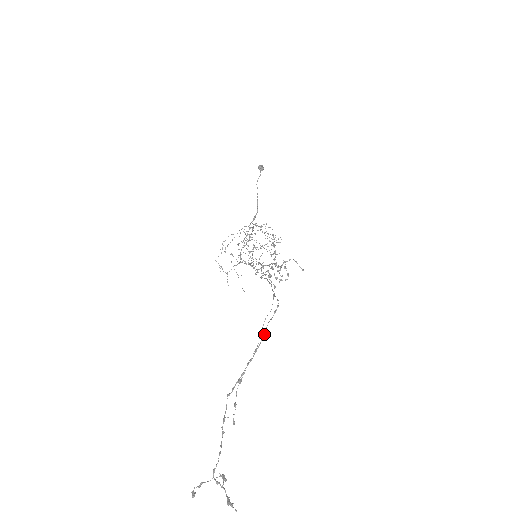
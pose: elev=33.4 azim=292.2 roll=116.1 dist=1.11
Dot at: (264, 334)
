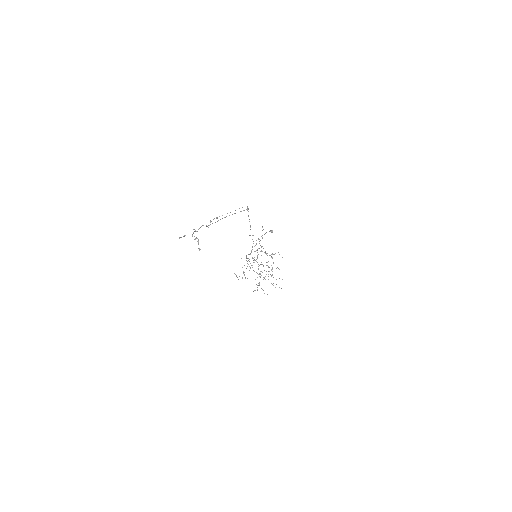
Dot at: (235, 213)
